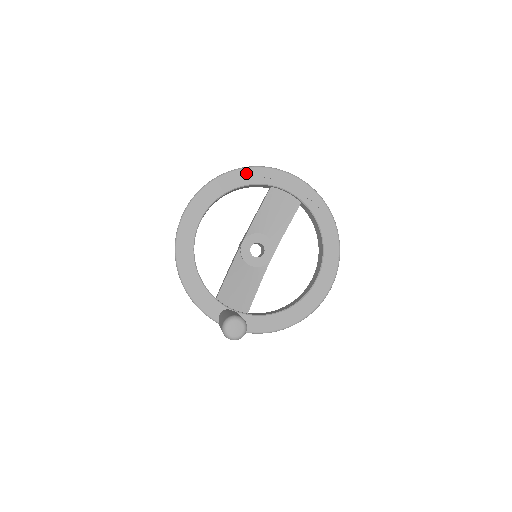
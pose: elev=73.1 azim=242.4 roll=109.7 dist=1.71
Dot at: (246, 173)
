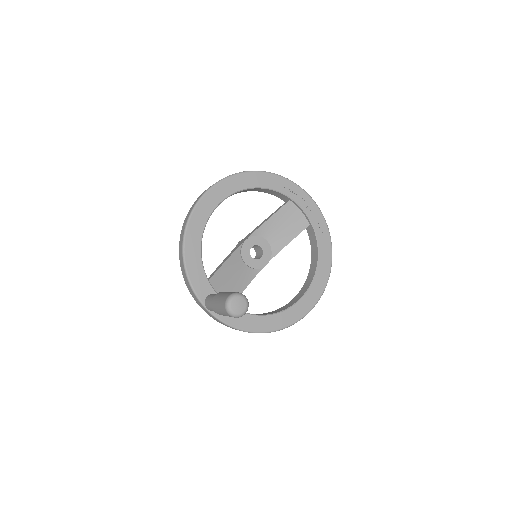
Dot at: (274, 179)
